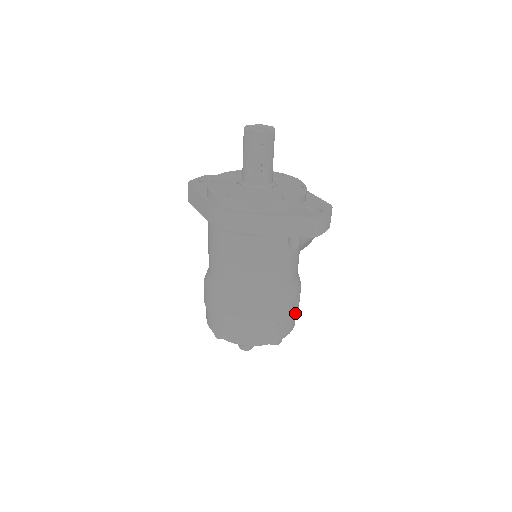
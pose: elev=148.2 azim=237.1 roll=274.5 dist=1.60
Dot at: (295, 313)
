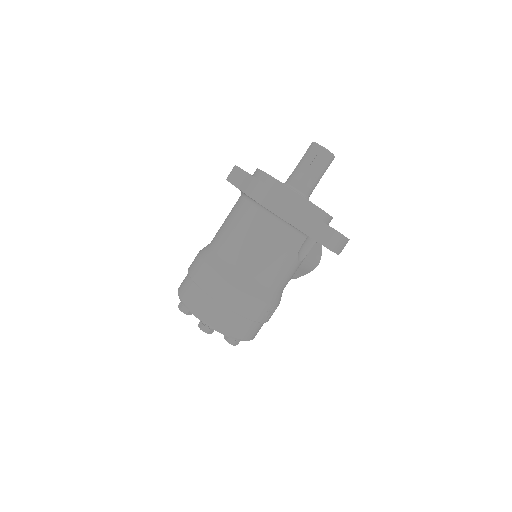
Dot at: occluded
